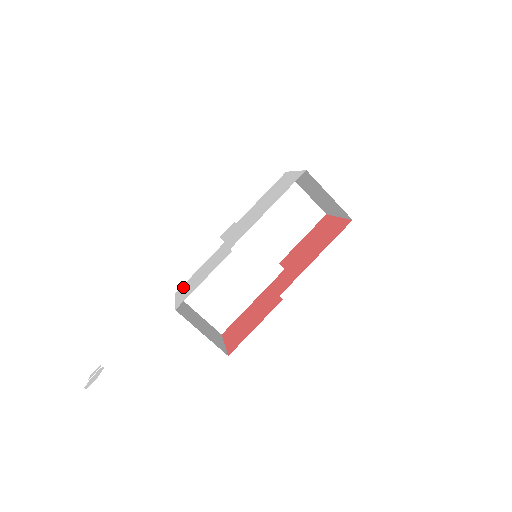
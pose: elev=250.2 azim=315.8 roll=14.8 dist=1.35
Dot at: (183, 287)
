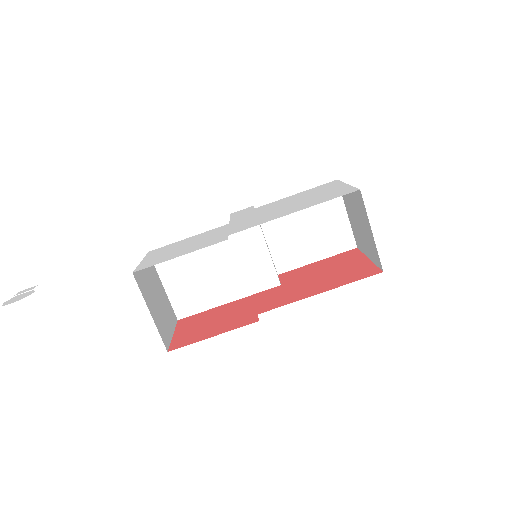
Dot at: (159, 250)
